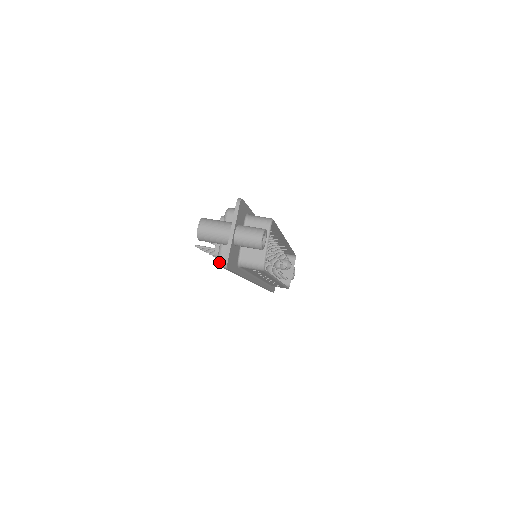
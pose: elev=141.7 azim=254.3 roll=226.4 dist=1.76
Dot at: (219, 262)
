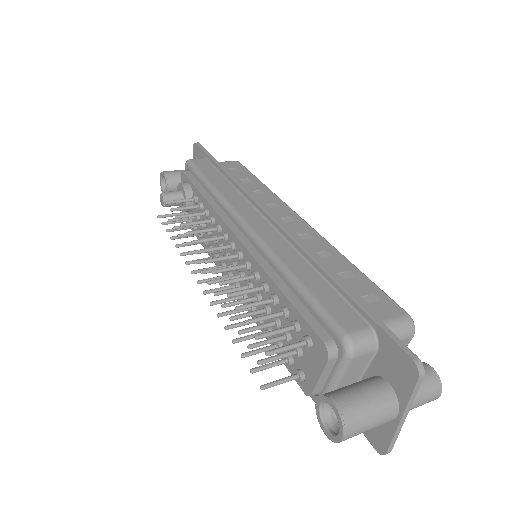
Dot at: occluded
